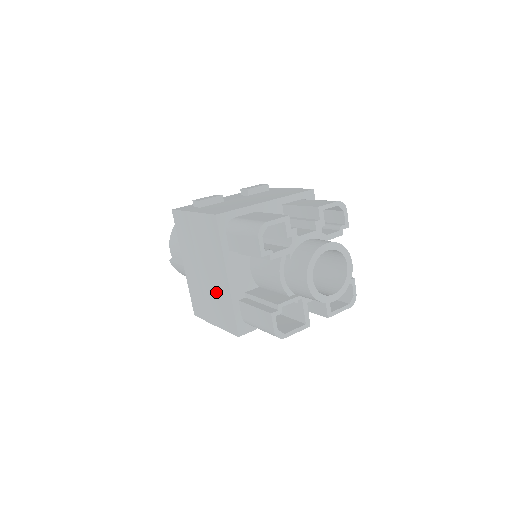
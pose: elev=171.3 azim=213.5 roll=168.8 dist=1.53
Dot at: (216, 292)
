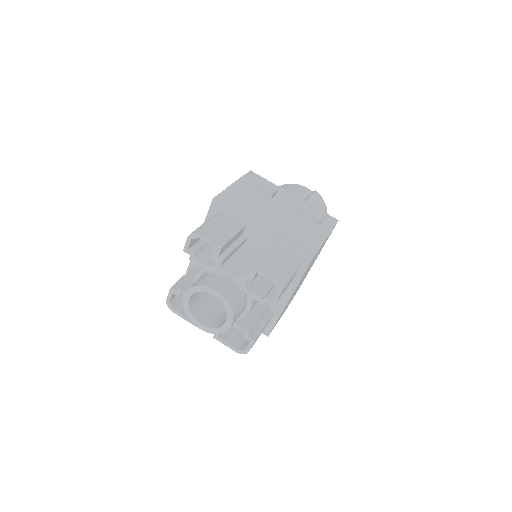
Dot at: occluded
